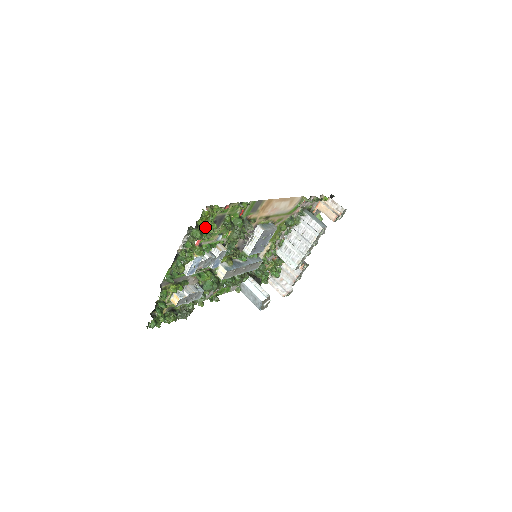
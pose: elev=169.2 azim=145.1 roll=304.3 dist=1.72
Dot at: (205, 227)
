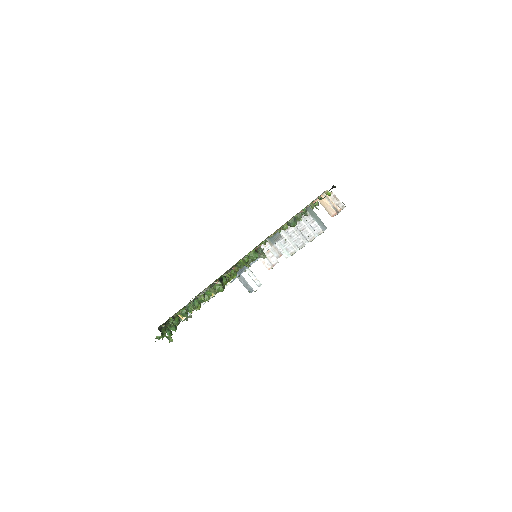
Dot at: occluded
